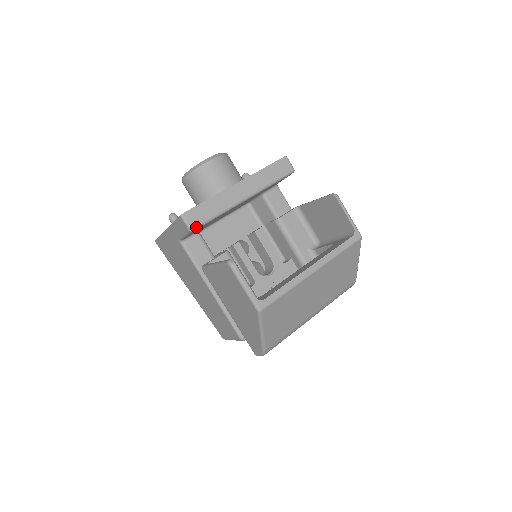
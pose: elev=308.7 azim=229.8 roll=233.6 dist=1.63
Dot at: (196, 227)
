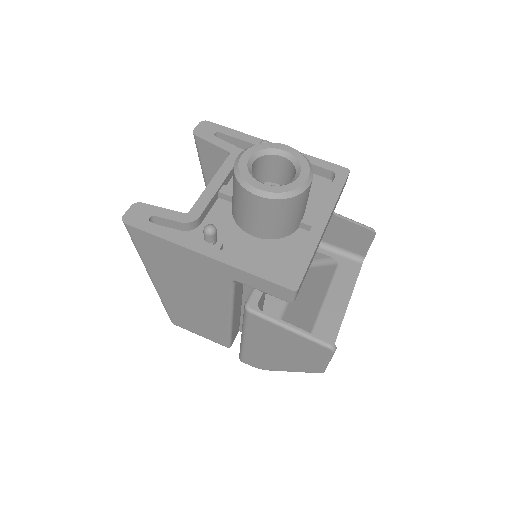
Dot at: occluded
